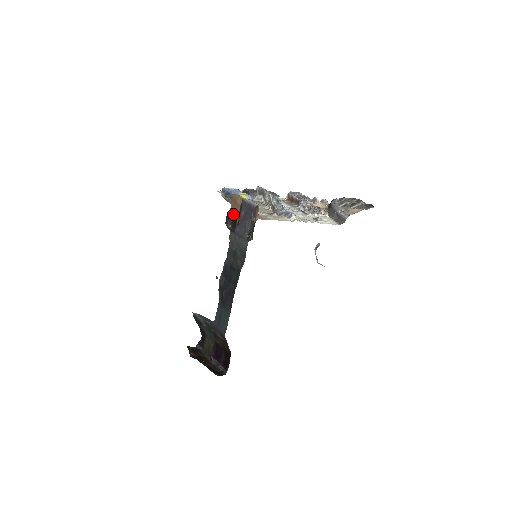
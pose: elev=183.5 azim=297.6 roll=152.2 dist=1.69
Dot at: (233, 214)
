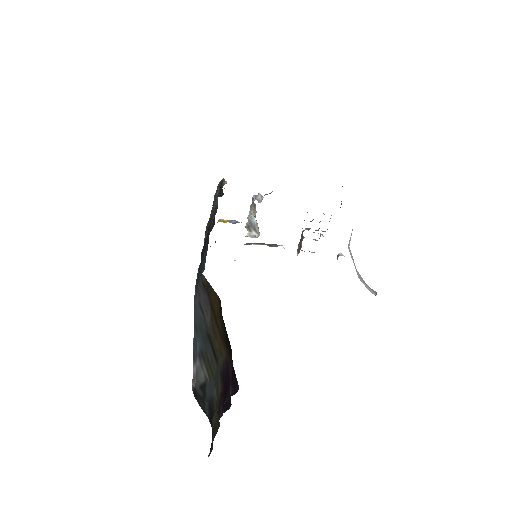
Dot at: occluded
